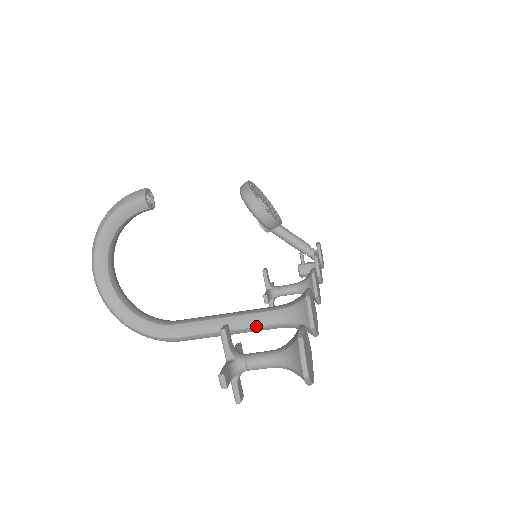
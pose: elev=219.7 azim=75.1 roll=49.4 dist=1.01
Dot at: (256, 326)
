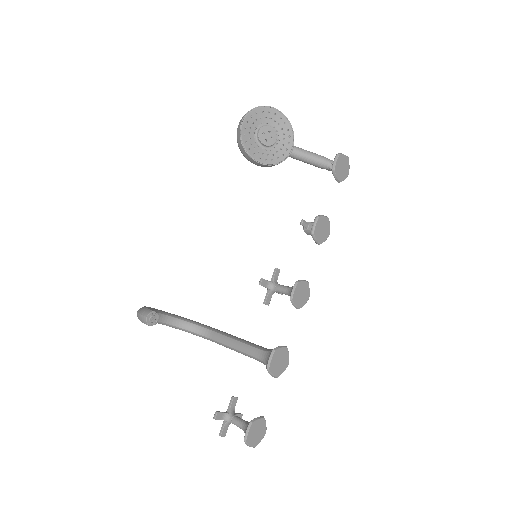
Dot at: occluded
